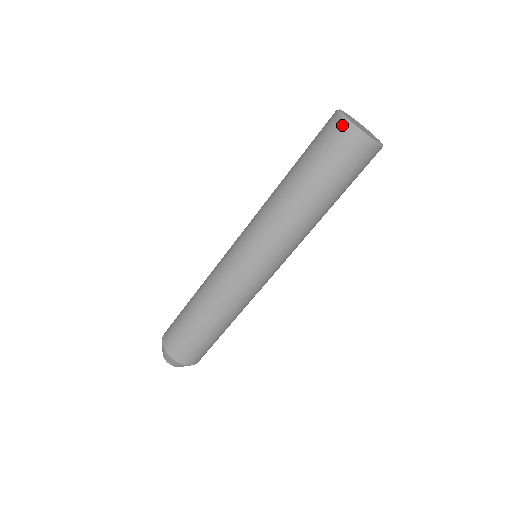
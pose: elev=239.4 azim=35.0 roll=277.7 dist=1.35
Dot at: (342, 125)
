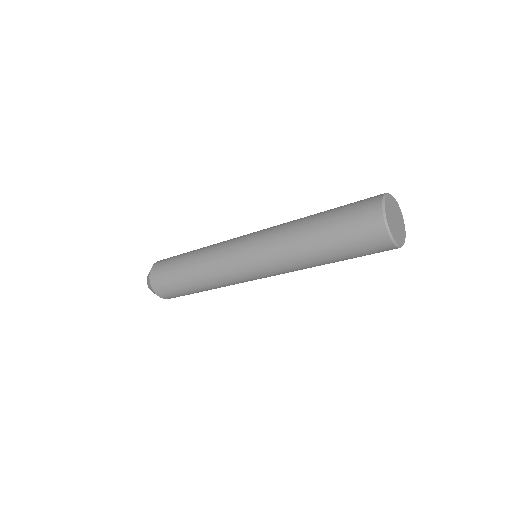
Dot at: (383, 235)
